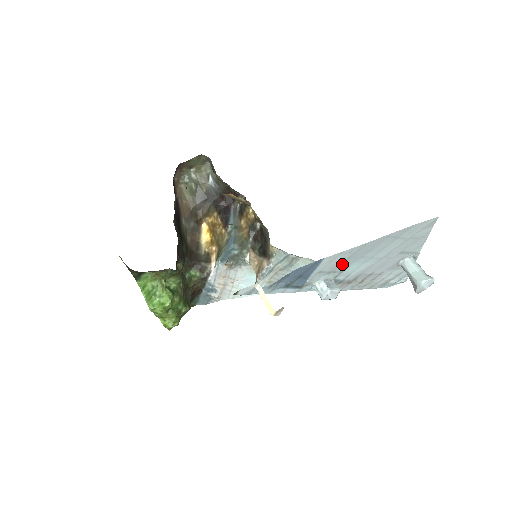
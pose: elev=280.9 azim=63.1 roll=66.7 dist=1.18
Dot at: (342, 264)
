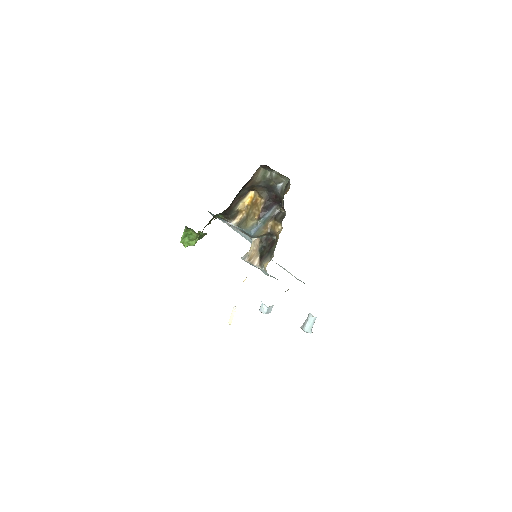
Dot at: occluded
